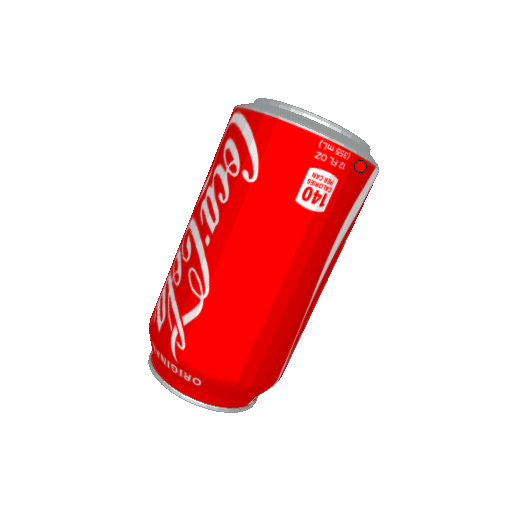
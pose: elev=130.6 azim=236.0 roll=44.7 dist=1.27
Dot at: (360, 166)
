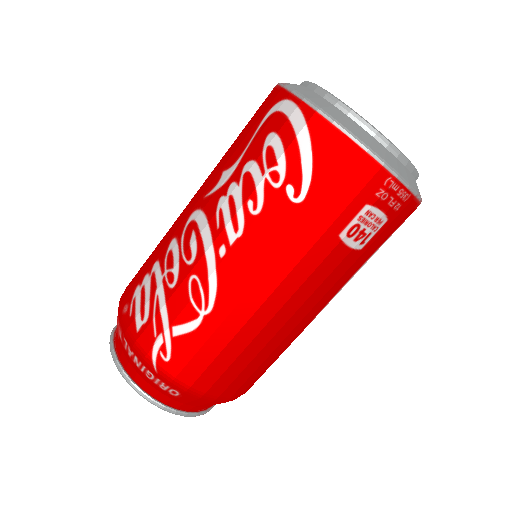
Dot at: (411, 207)
